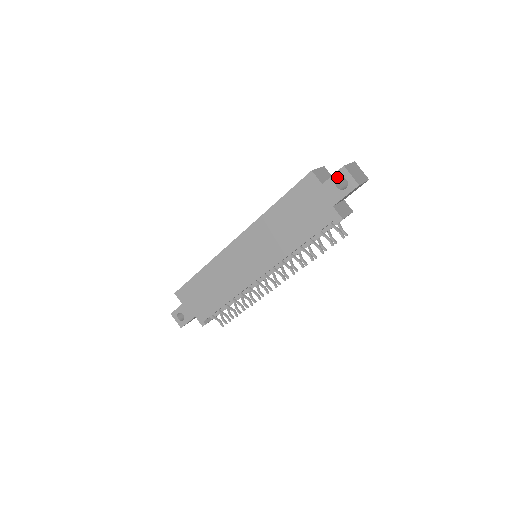
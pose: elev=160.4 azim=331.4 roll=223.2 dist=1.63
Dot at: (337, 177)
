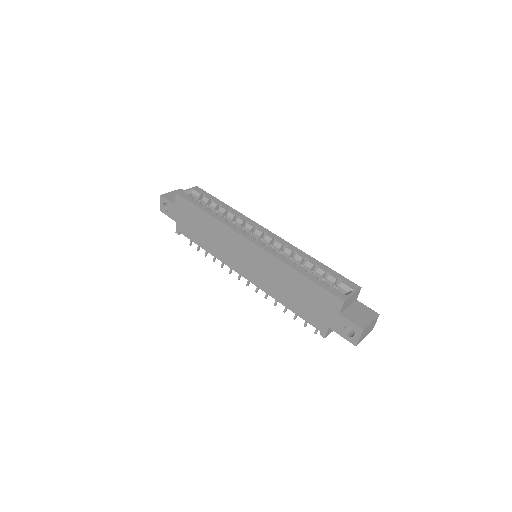
Dot at: (352, 326)
